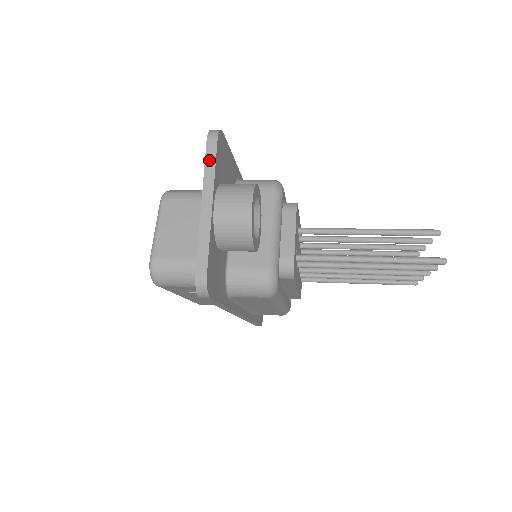
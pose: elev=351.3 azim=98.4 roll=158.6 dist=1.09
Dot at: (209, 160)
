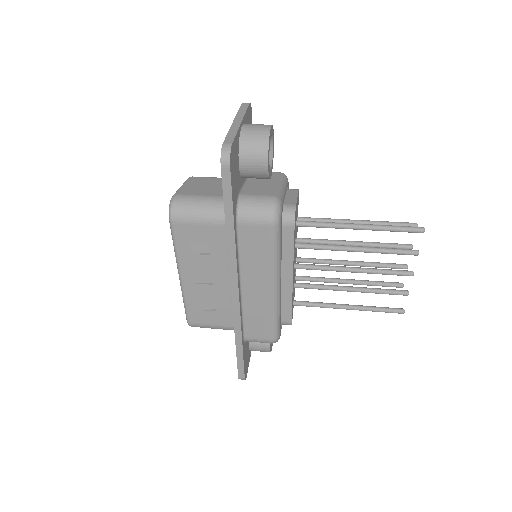
Dot at: (242, 109)
